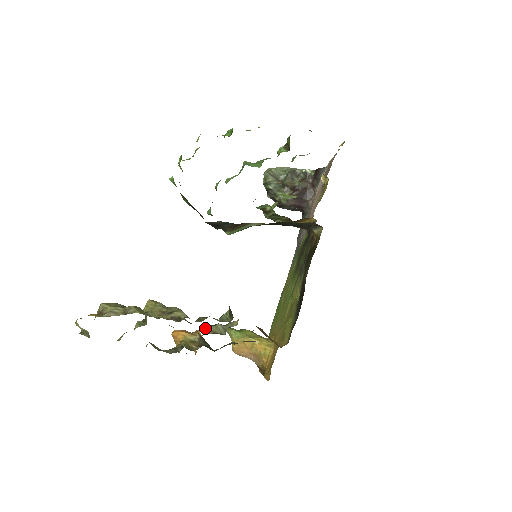
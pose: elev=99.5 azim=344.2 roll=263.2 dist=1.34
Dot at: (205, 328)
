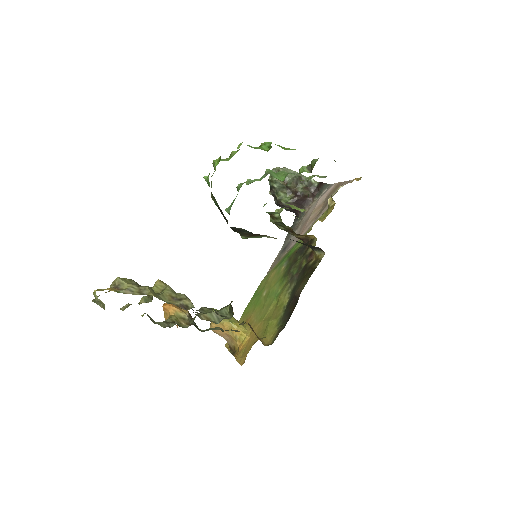
Dot at: (201, 313)
